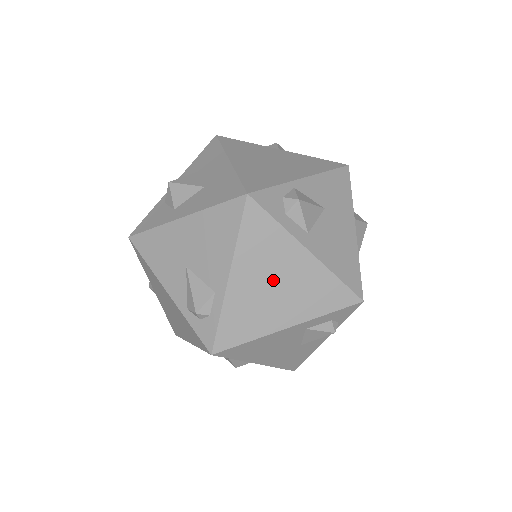
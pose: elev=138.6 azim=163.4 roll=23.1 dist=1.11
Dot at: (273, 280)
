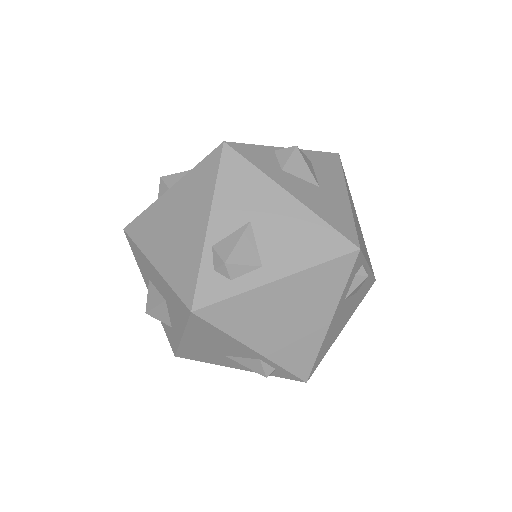
Dot at: (282, 319)
